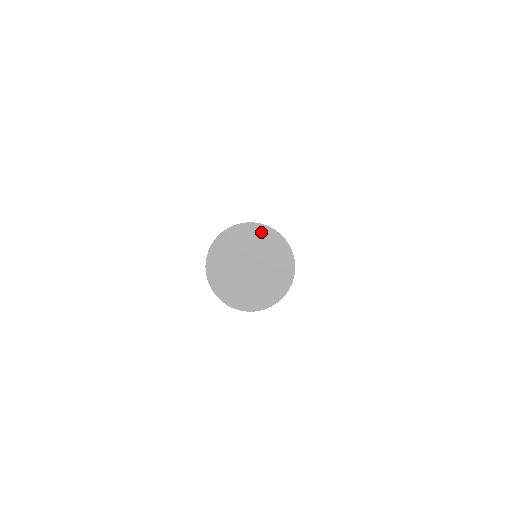
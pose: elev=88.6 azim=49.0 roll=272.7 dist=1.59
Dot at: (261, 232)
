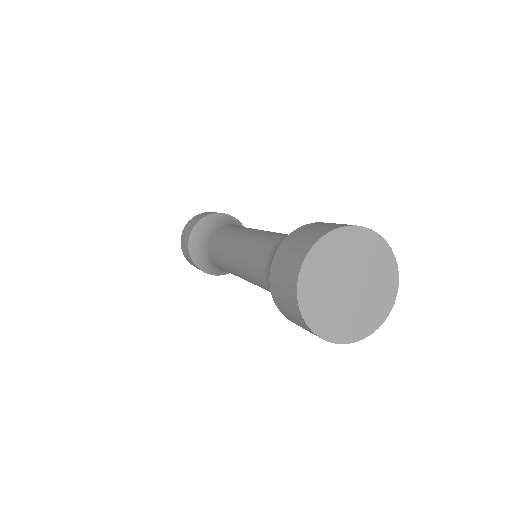
Dot at: (359, 237)
